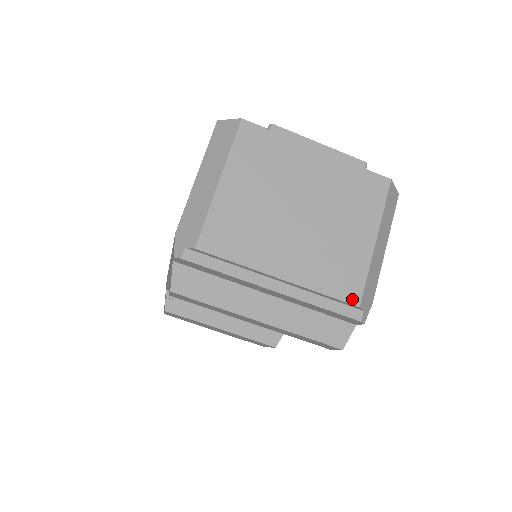
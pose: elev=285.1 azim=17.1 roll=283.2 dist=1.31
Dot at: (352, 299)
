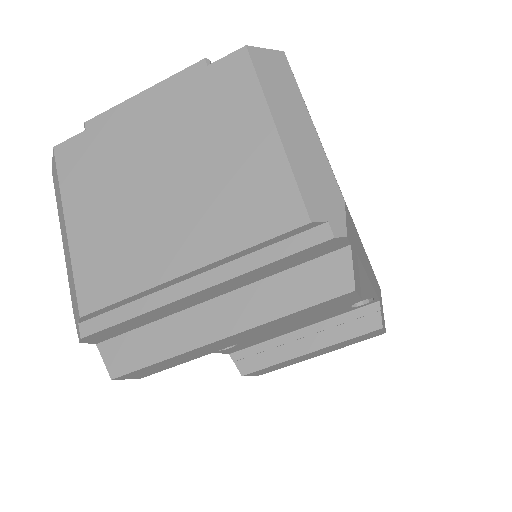
Dot at: (293, 221)
